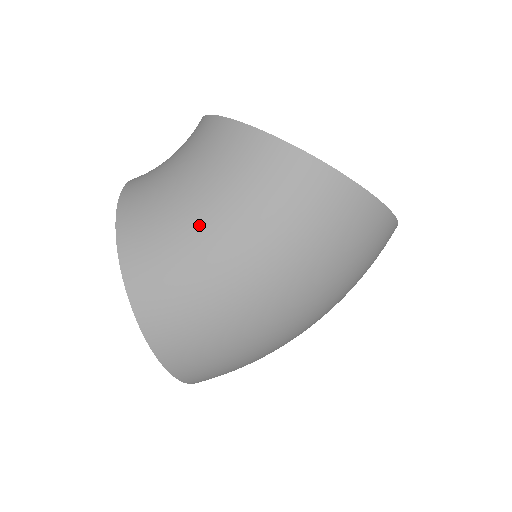
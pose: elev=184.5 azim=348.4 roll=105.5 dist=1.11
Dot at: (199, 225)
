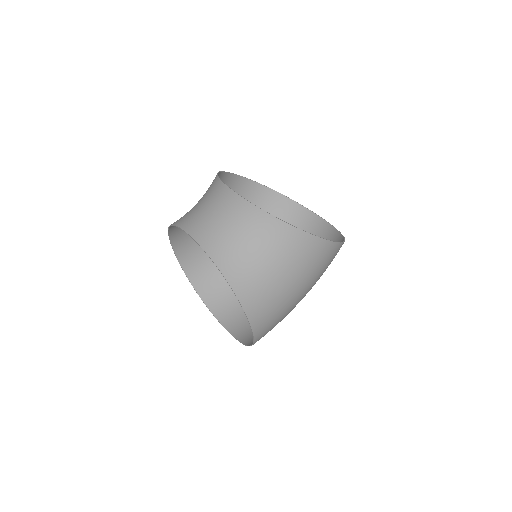
Dot at: (292, 294)
